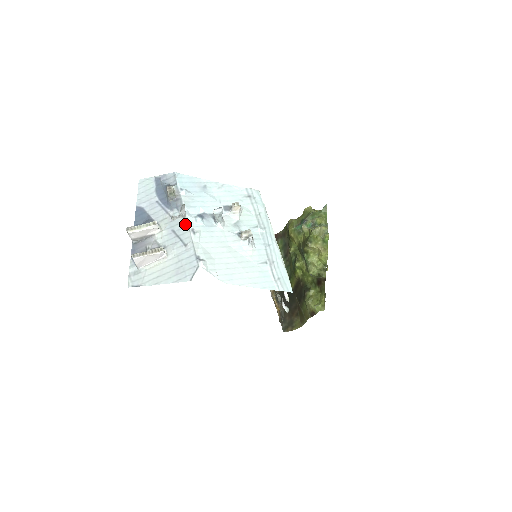
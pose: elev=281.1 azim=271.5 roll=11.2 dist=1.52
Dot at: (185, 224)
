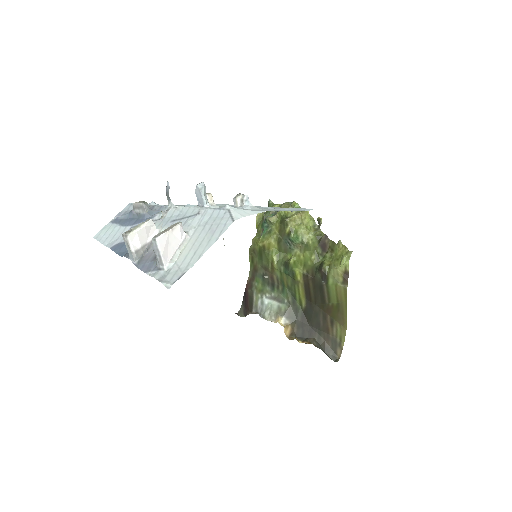
Dot at: (180, 208)
